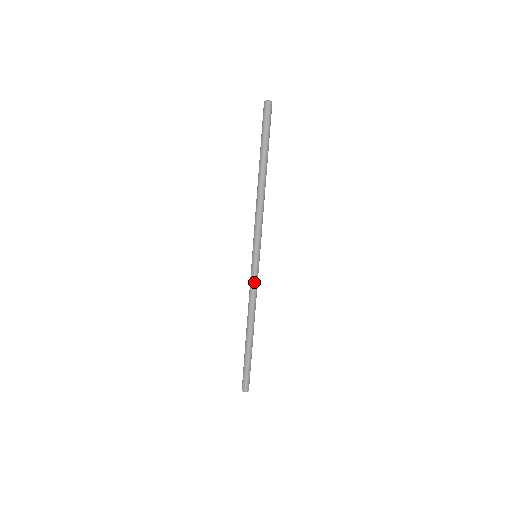
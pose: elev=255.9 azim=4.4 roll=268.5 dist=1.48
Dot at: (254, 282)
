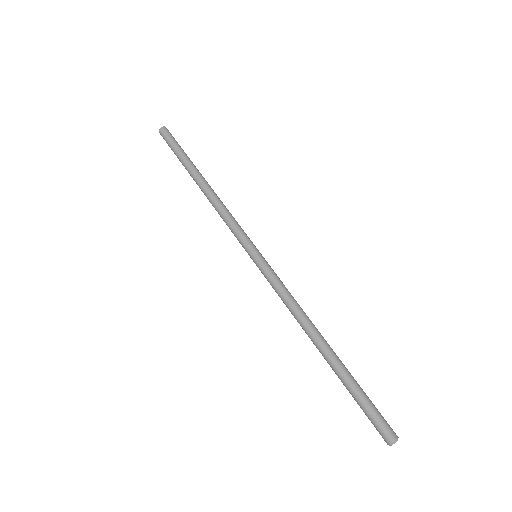
Dot at: (274, 283)
